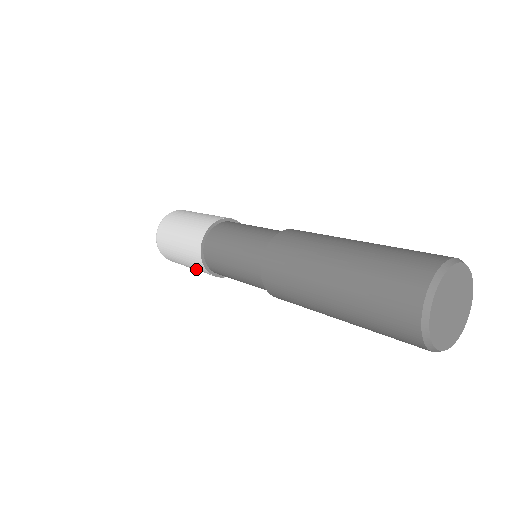
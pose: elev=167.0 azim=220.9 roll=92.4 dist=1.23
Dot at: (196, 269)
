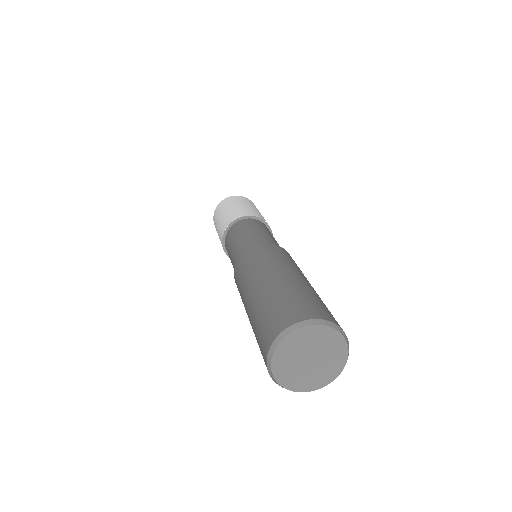
Dot at: (219, 232)
